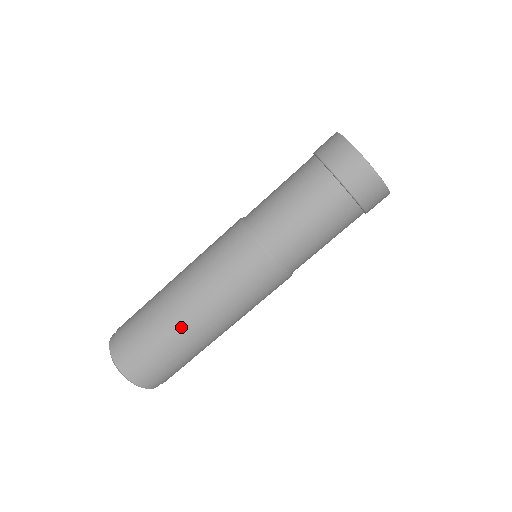
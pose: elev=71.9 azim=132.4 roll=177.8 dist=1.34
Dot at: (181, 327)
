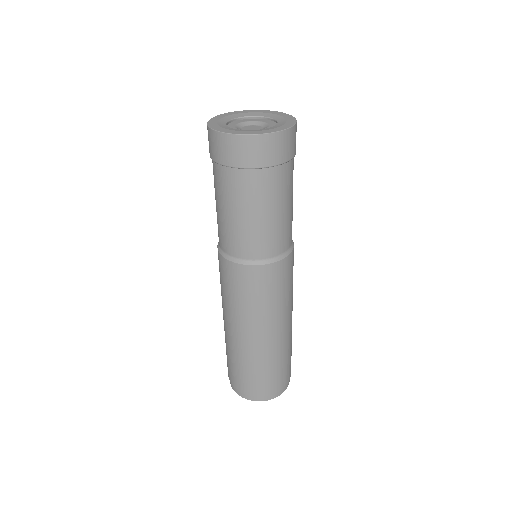
Dot at: (281, 344)
